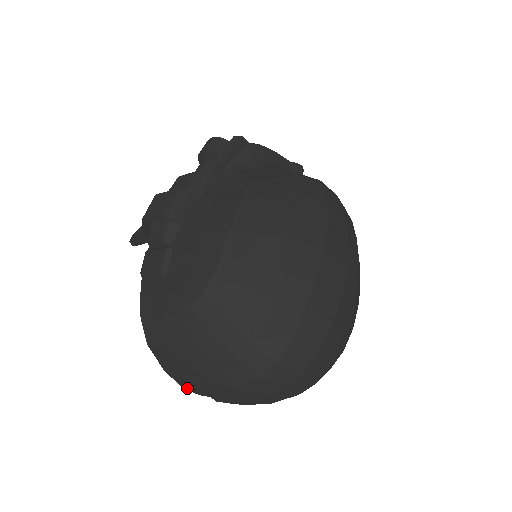
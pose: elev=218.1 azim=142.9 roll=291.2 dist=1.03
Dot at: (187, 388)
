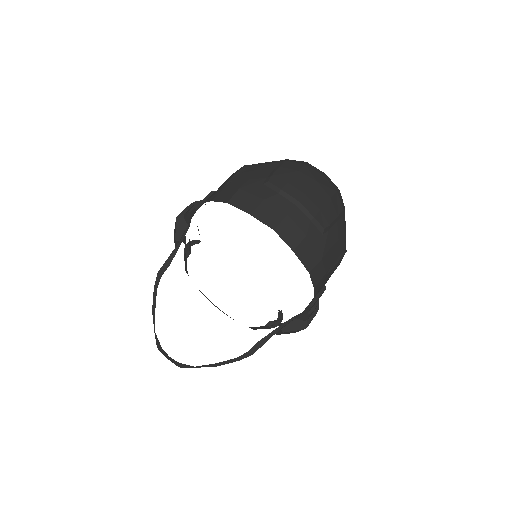
Dot at: (274, 220)
